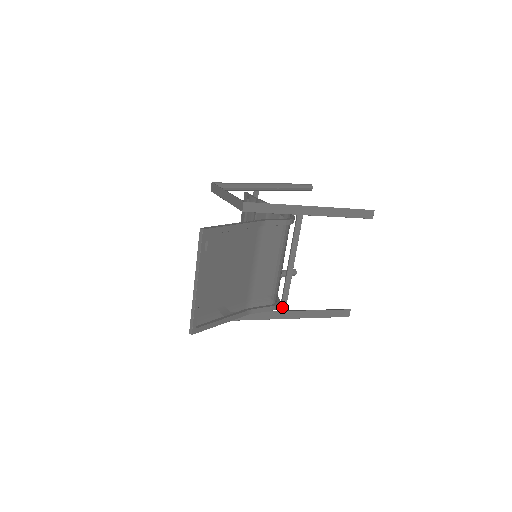
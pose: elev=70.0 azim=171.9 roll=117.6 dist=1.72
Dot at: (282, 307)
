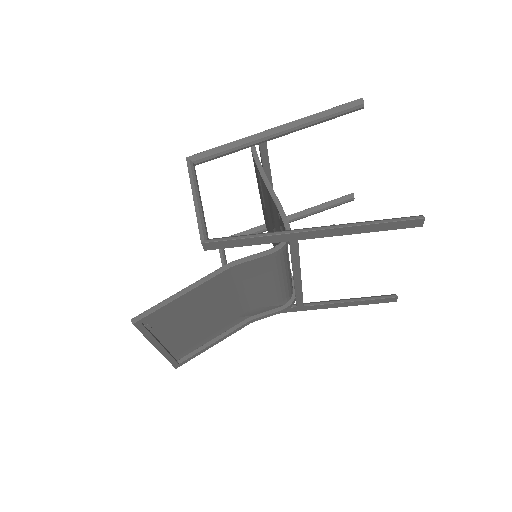
Dot at: (298, 304)
